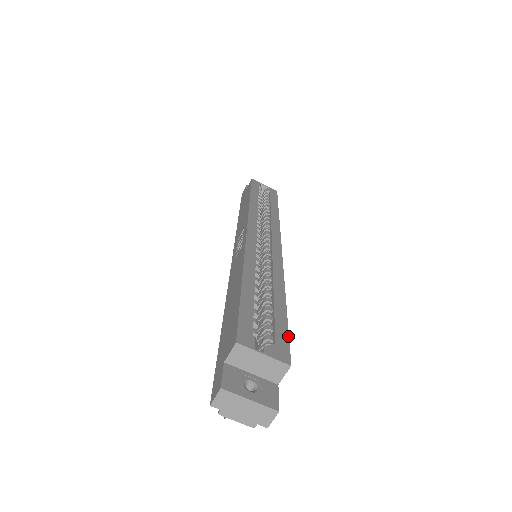
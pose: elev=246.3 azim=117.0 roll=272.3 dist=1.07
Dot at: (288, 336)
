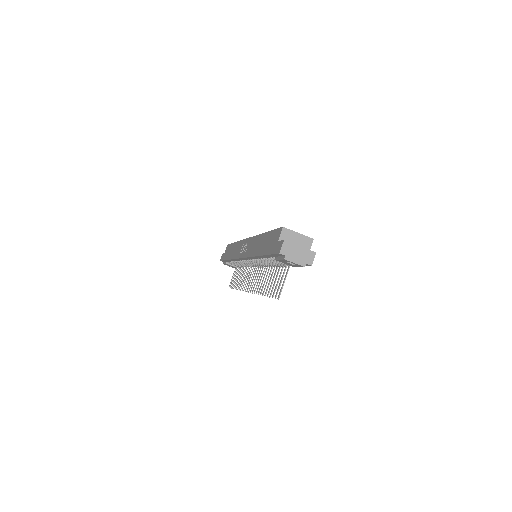
Dot at: occluded
